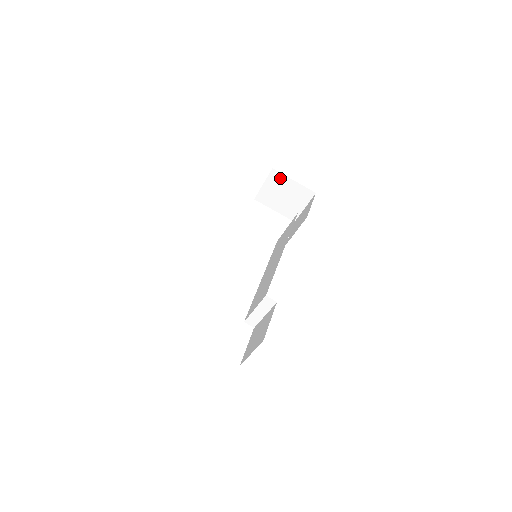
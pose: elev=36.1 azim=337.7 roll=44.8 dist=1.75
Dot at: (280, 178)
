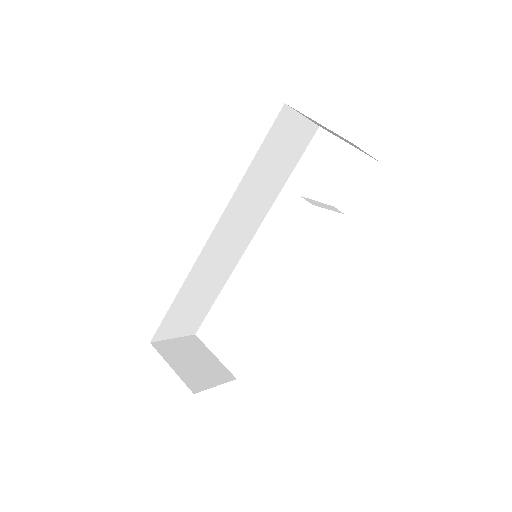
Dot at: occluded
